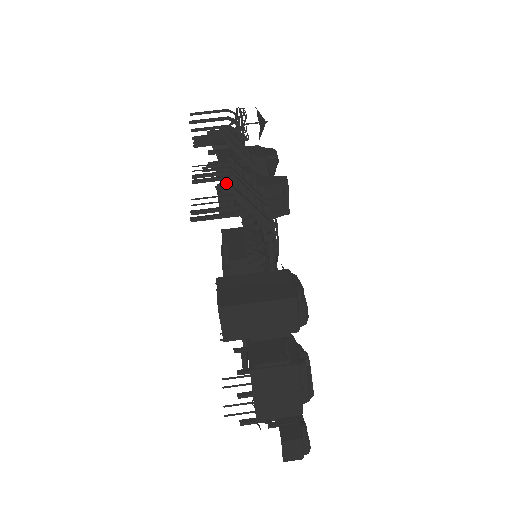
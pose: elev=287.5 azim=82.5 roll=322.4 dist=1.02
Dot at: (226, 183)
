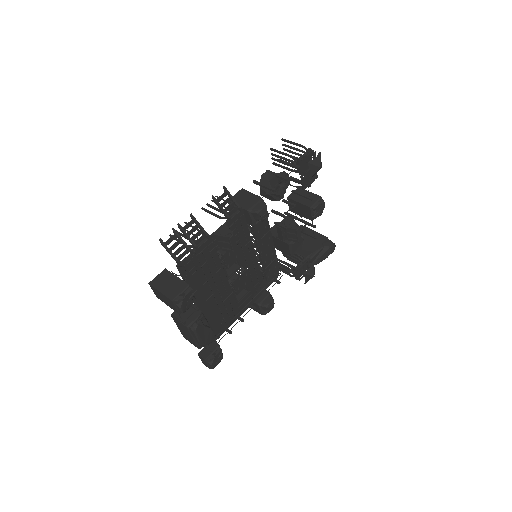
Dot at: occluded
